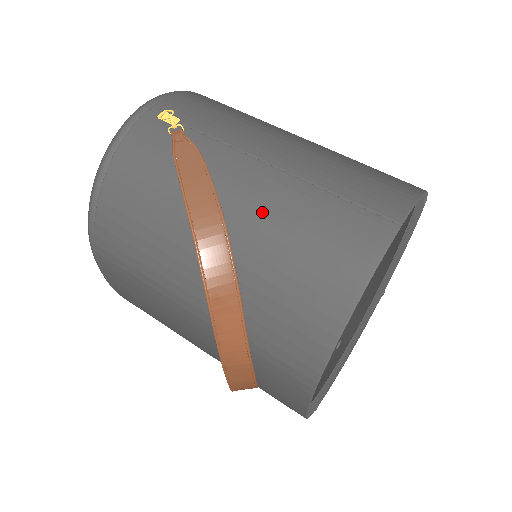
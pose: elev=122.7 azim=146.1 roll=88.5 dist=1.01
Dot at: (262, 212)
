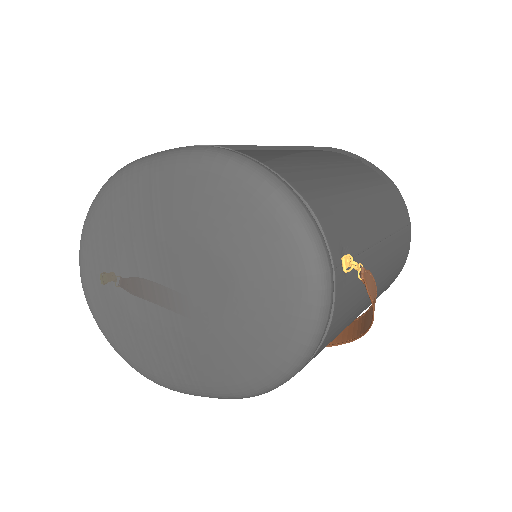
Dot at: (386, 275)
